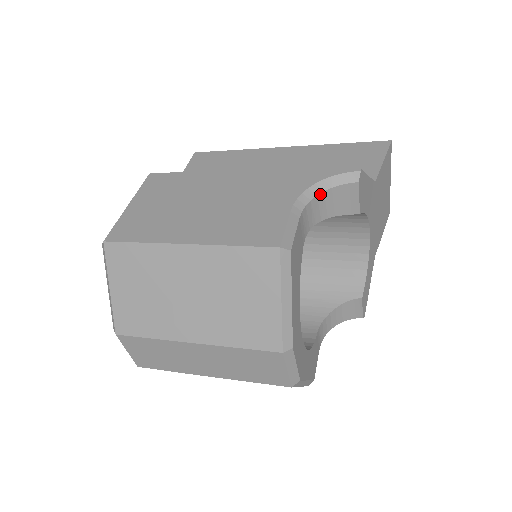
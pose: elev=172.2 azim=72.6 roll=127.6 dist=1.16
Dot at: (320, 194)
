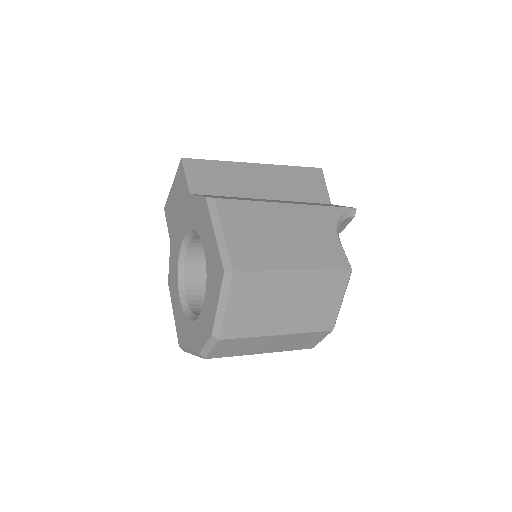
Dot at: occluded
